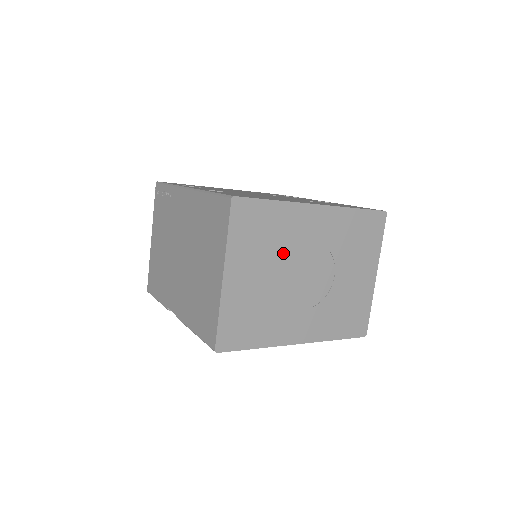
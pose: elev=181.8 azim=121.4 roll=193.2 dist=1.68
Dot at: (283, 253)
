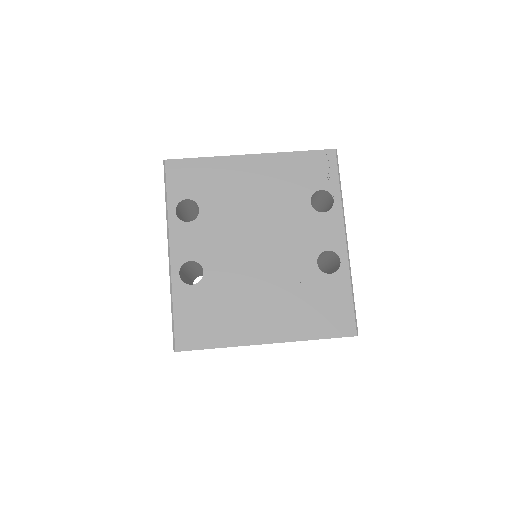
Dot at: occluded
